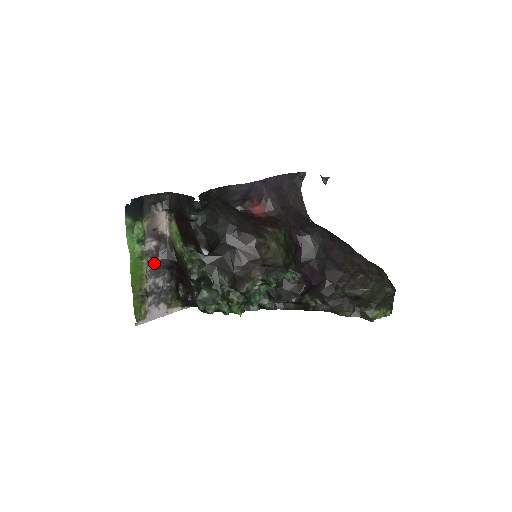
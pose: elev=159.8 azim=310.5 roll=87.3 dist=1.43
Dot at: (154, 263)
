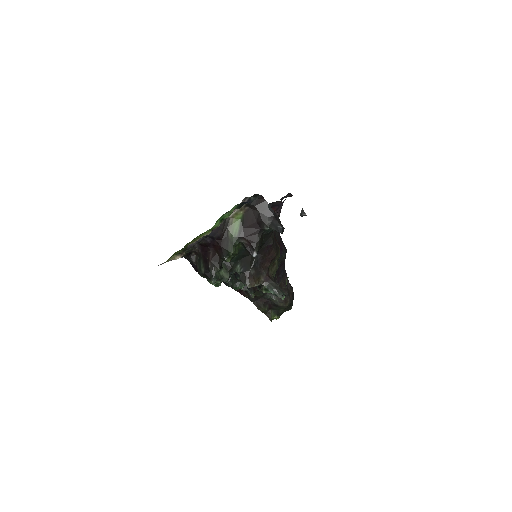
Dot at: occluded
